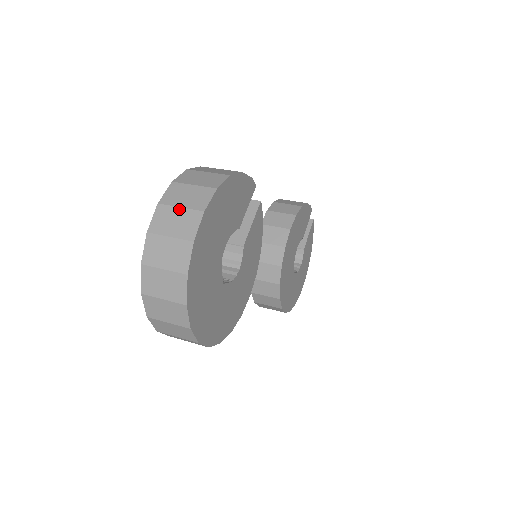
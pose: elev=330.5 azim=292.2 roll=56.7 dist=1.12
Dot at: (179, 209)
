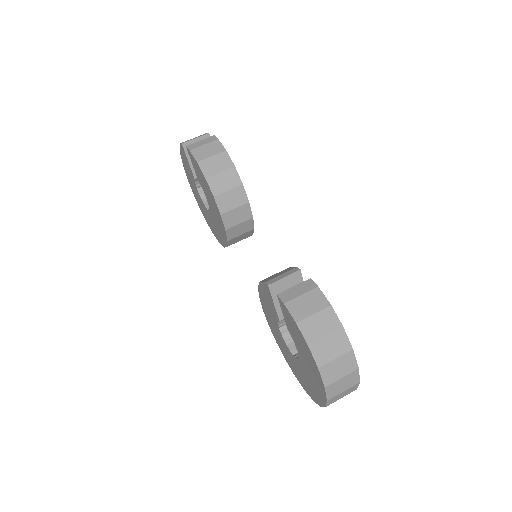
Dot at: (342, 379)
